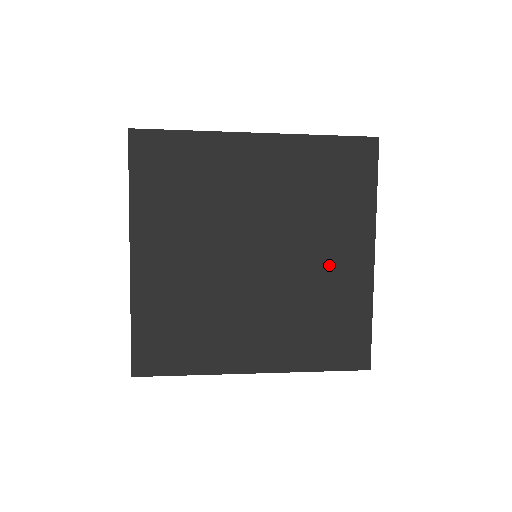
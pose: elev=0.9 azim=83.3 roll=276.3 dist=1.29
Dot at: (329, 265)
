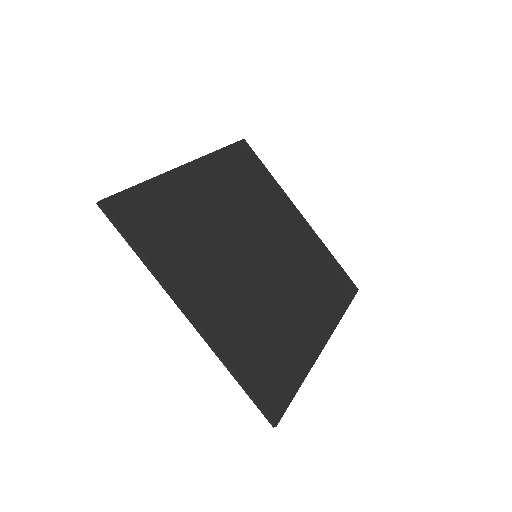
Dot at: (291, 235)
